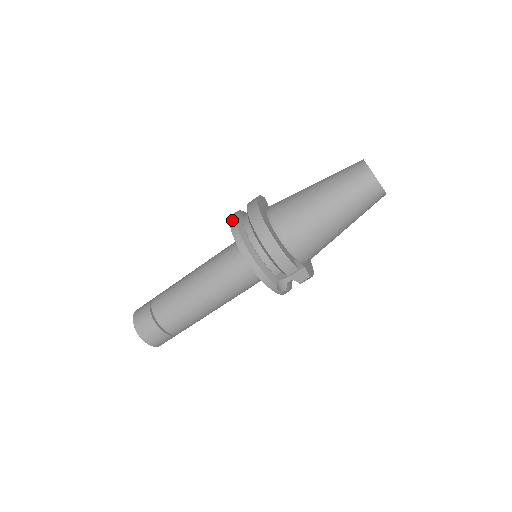
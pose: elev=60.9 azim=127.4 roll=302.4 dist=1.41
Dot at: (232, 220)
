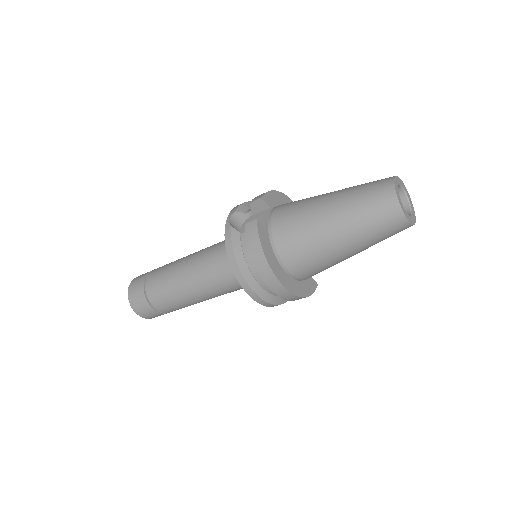
Dot at: (241, 280)
